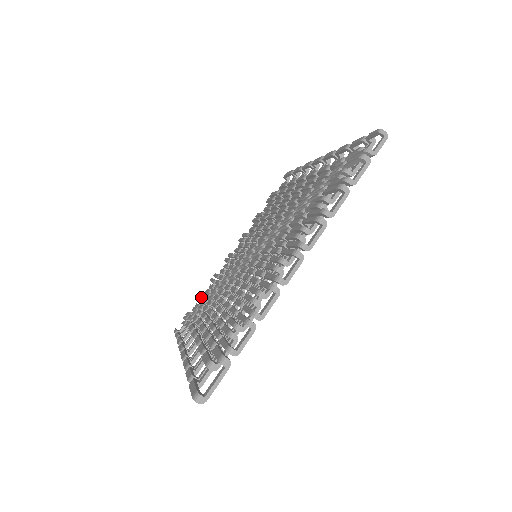
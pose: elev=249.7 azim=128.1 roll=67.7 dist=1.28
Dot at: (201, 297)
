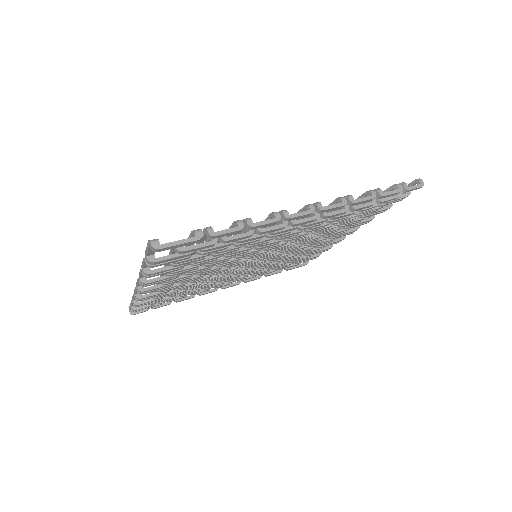
Dot at: occluded
